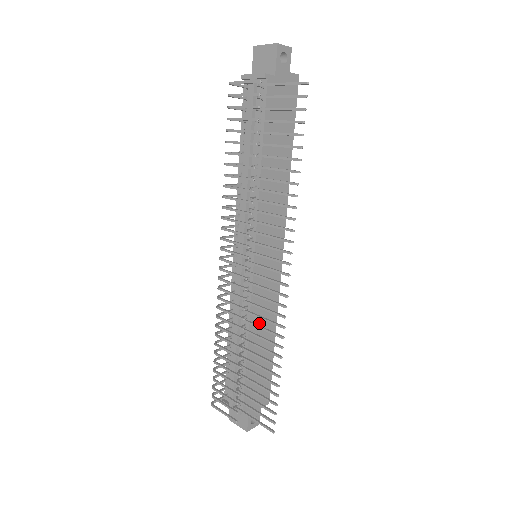
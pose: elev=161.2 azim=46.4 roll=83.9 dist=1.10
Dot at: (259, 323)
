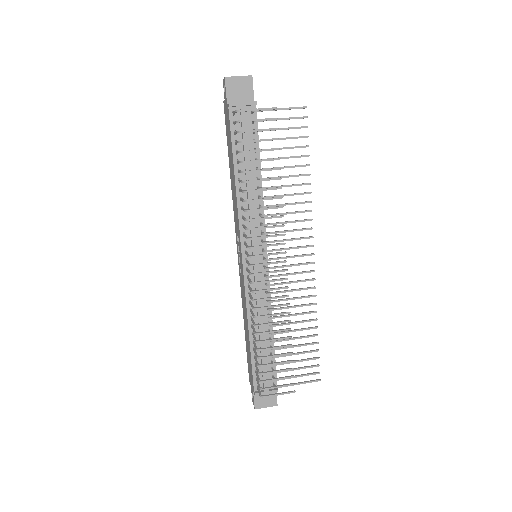
Dot at: occluded
